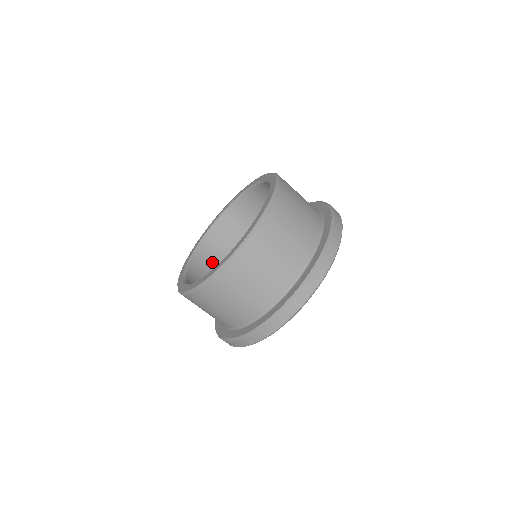
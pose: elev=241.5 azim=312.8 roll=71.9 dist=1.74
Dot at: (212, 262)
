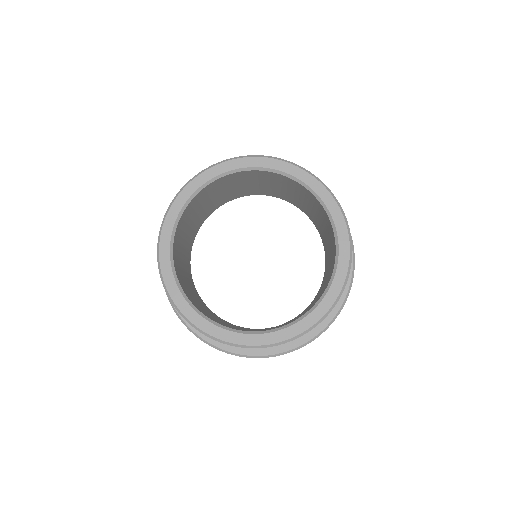
Dot at: (245, 180)
